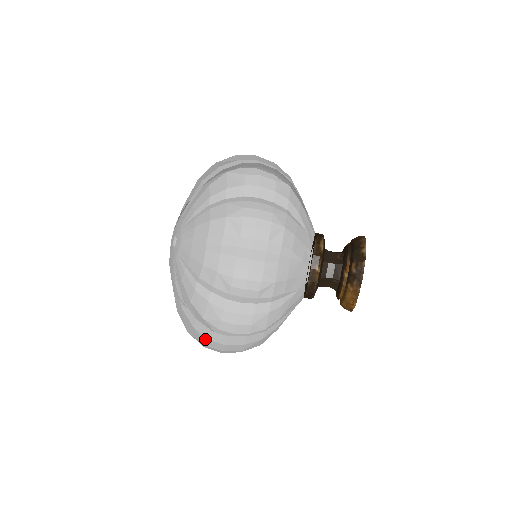
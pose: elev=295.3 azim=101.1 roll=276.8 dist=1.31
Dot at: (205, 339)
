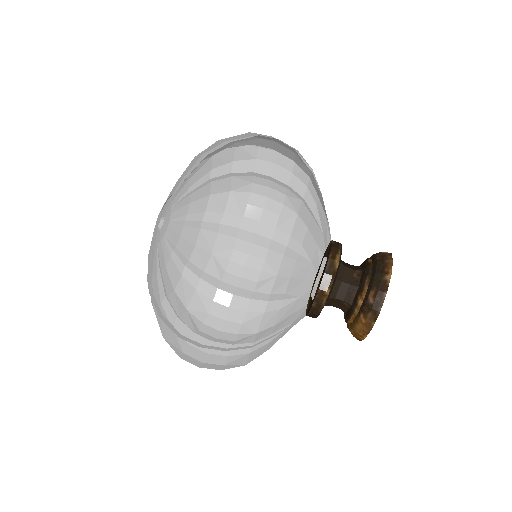
Dot at: (183, 343)
